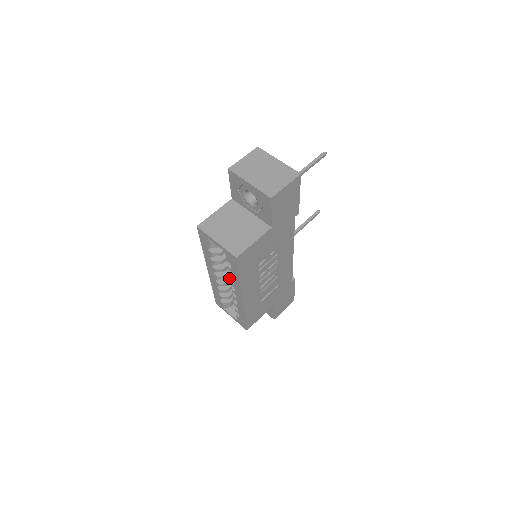
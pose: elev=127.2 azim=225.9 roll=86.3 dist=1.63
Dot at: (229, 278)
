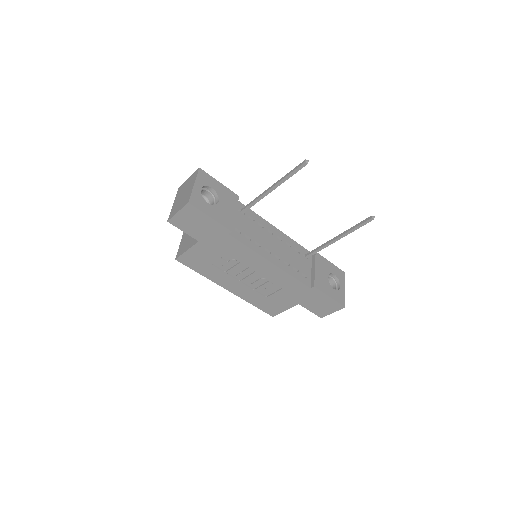
Dot at: occluded
